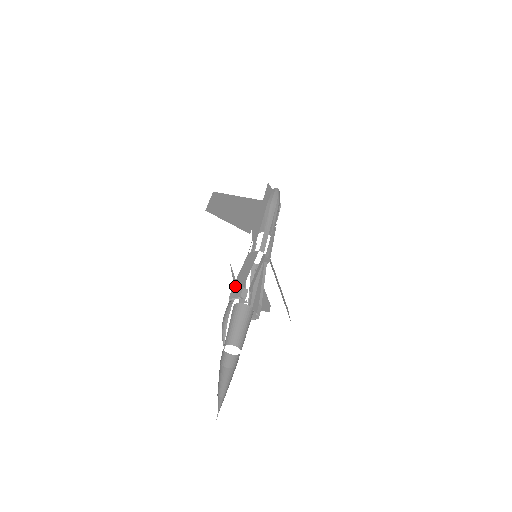
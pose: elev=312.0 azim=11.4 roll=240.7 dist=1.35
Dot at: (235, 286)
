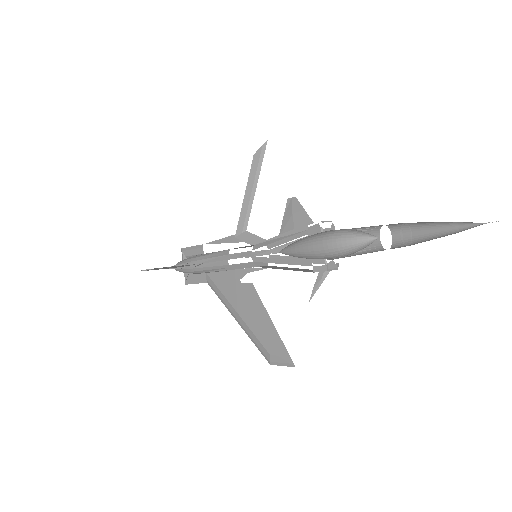
Dot at: occluded
